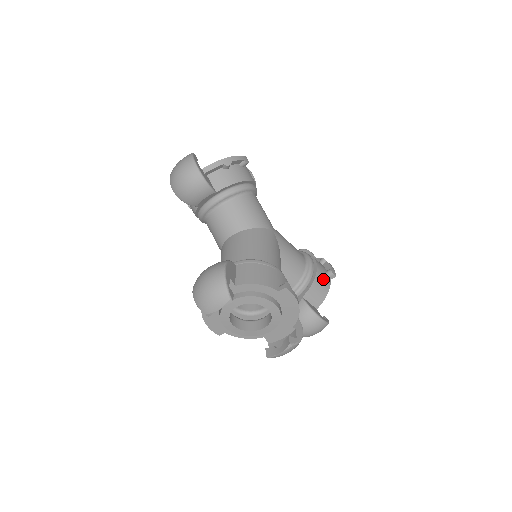
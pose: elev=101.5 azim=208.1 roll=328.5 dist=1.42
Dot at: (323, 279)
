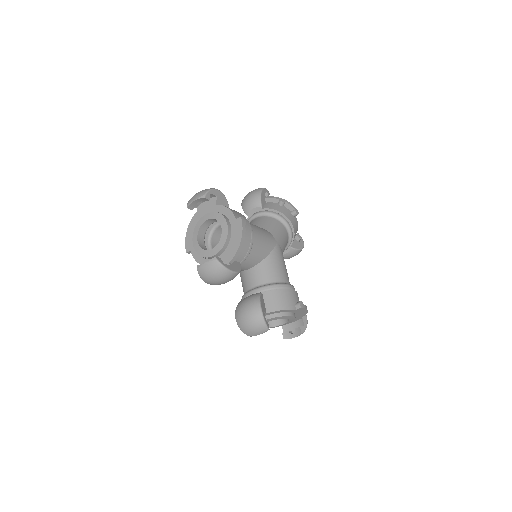
Dot at: (289, 299)
